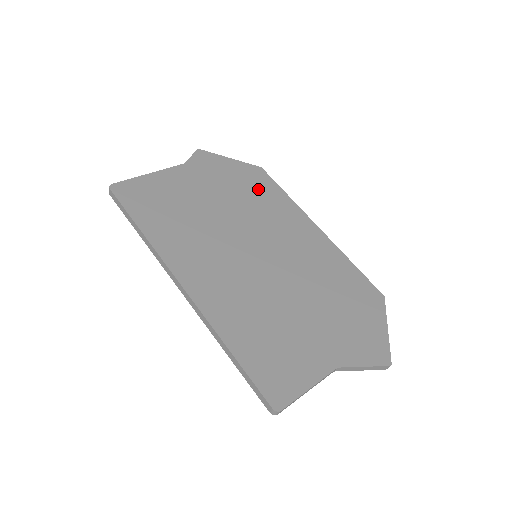
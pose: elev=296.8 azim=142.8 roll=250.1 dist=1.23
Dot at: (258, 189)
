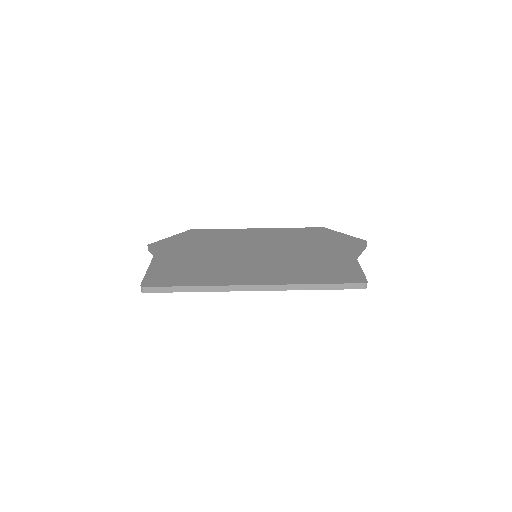
Dot at: (207, 236)
